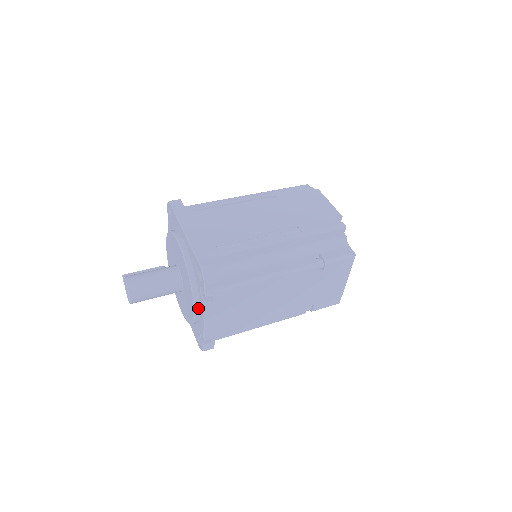
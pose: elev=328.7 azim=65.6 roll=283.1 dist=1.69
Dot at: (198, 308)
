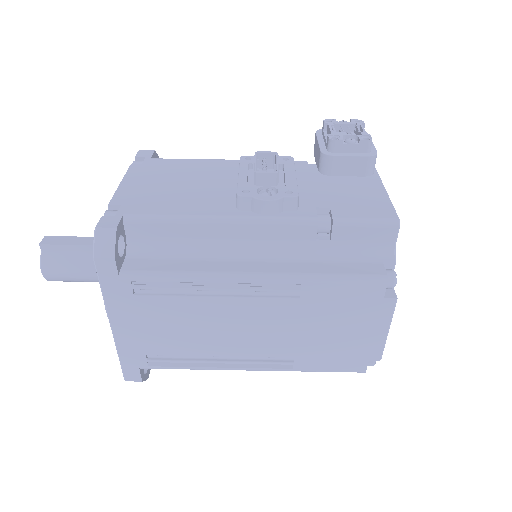
Dot at: occluded
